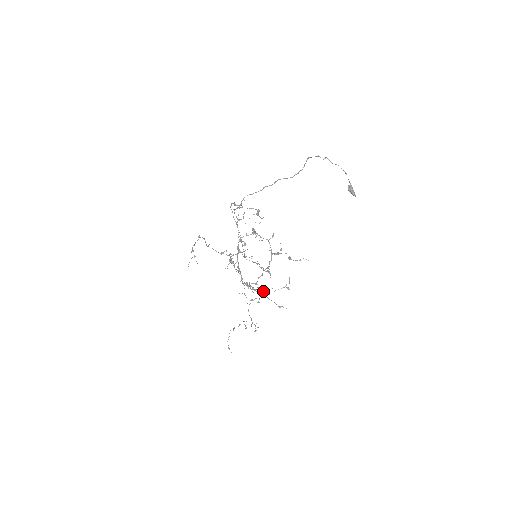
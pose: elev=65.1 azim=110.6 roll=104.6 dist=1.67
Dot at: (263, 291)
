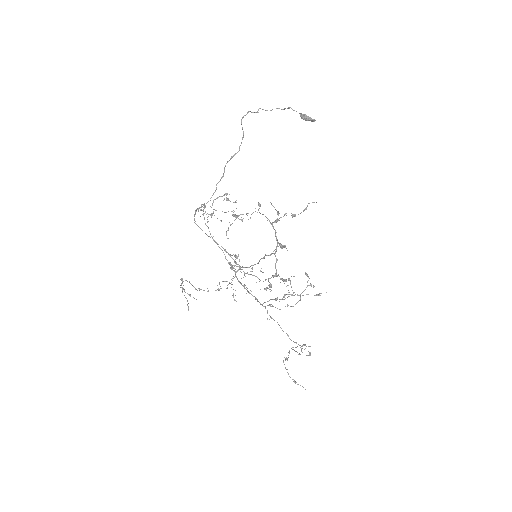
Dot at: occluded
